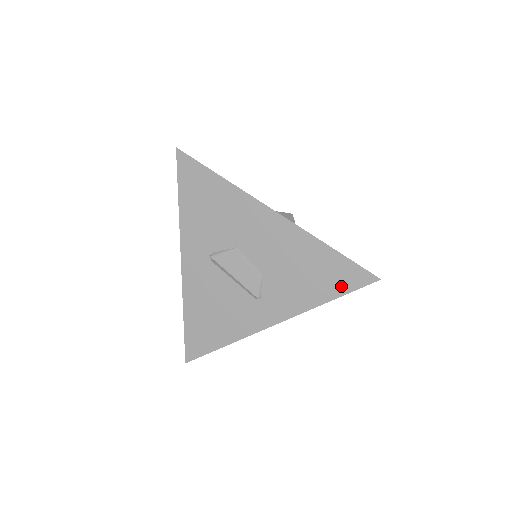
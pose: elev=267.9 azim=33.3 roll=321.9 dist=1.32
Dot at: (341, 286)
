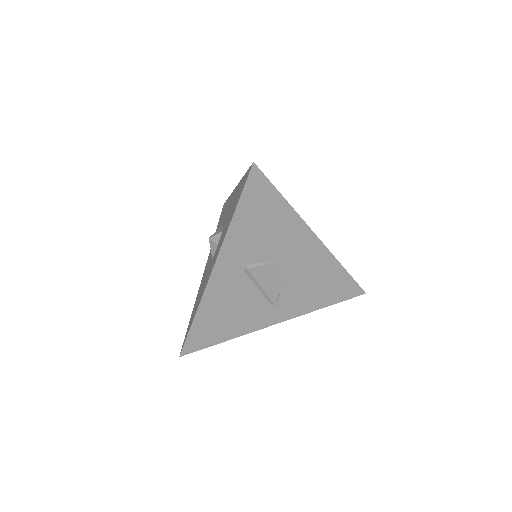
Dot at: (339, 297)
